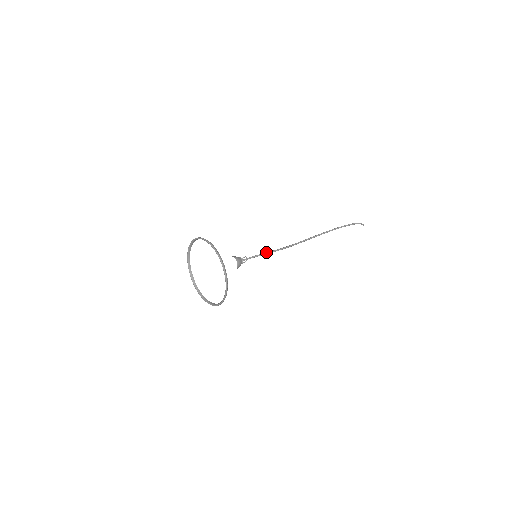
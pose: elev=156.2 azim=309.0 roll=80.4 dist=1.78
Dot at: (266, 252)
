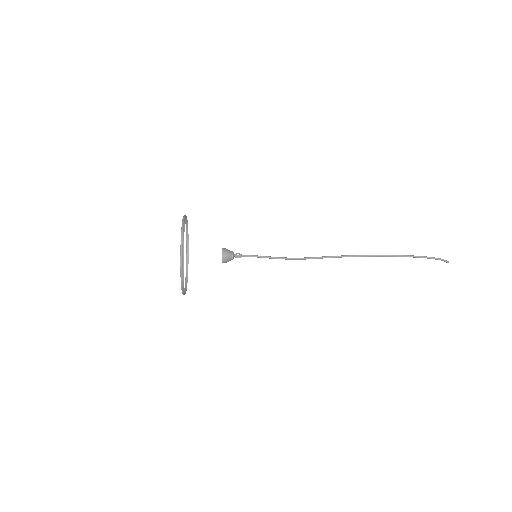
Dot at: (270, 256)
